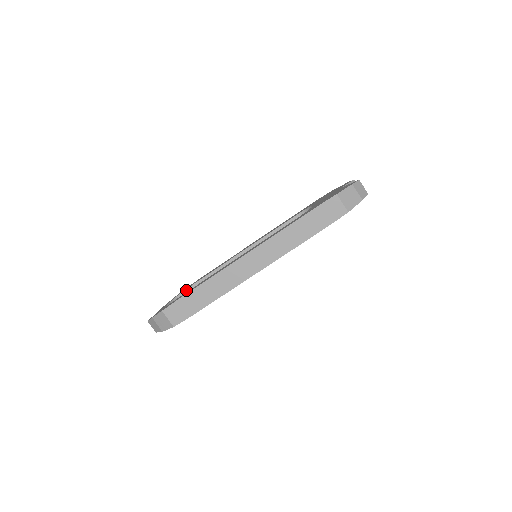
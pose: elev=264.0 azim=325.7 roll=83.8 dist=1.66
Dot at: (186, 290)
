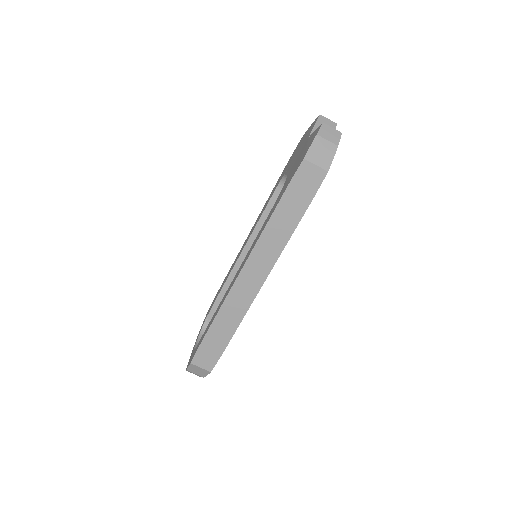
Dot at: (208, 316)
